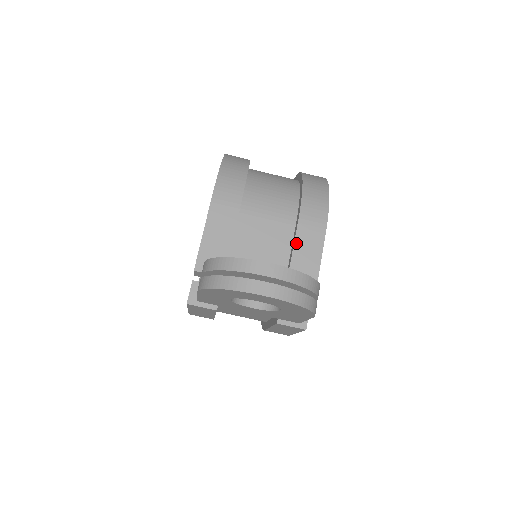
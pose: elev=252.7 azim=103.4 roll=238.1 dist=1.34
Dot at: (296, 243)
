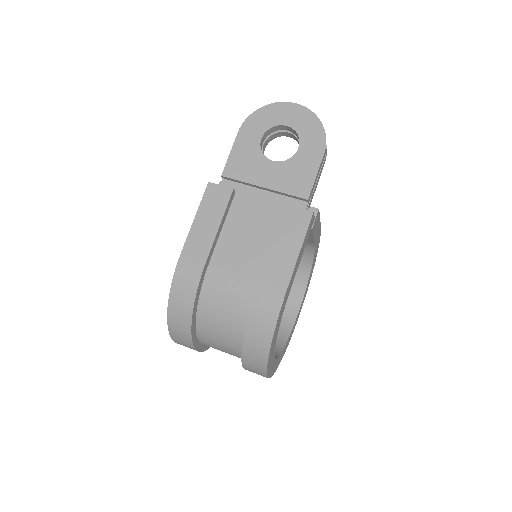
Dot at: occluded
